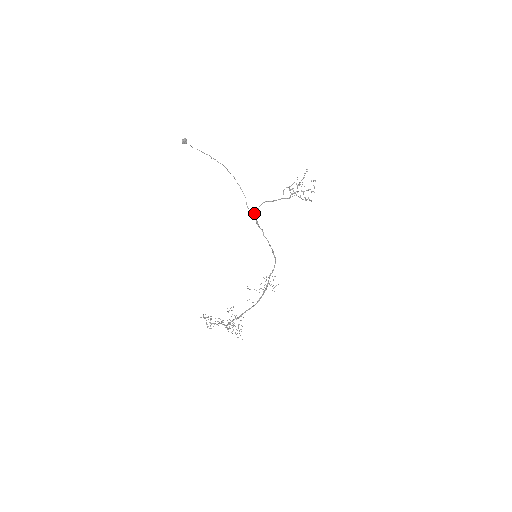
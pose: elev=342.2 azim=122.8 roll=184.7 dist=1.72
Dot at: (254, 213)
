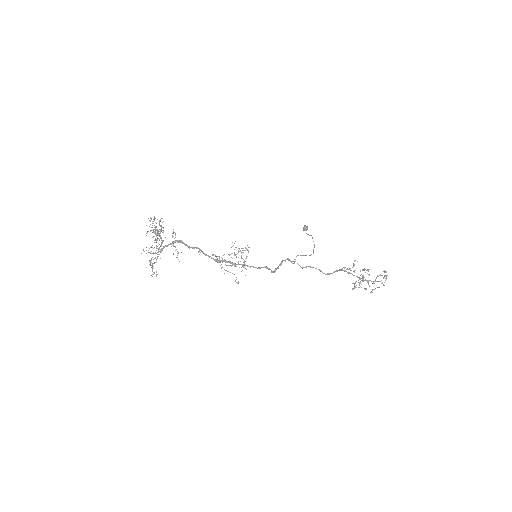
Dot at: occluded
